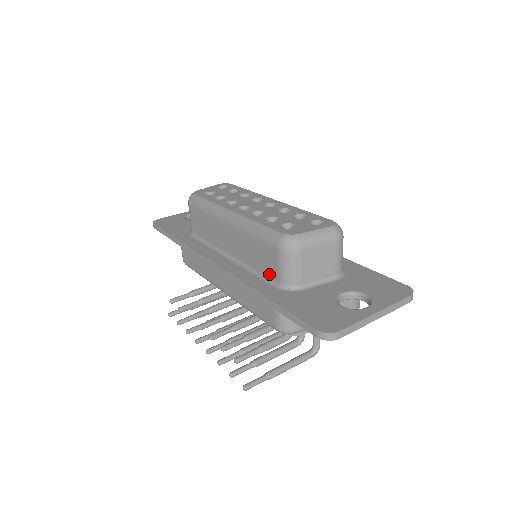
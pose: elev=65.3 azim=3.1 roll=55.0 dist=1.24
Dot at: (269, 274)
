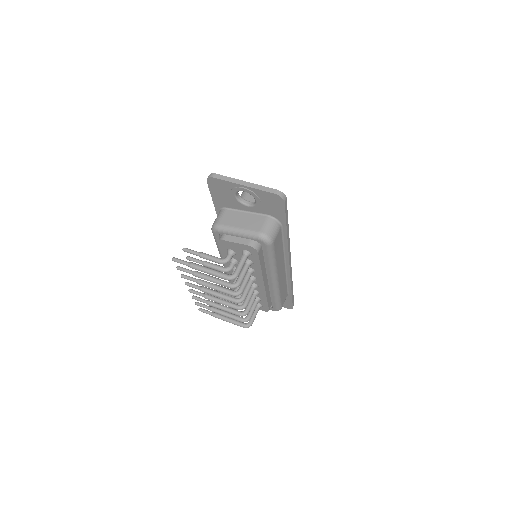
Dot at: occluded
